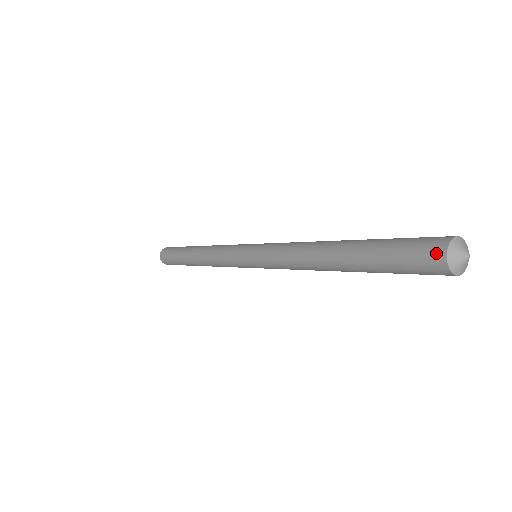
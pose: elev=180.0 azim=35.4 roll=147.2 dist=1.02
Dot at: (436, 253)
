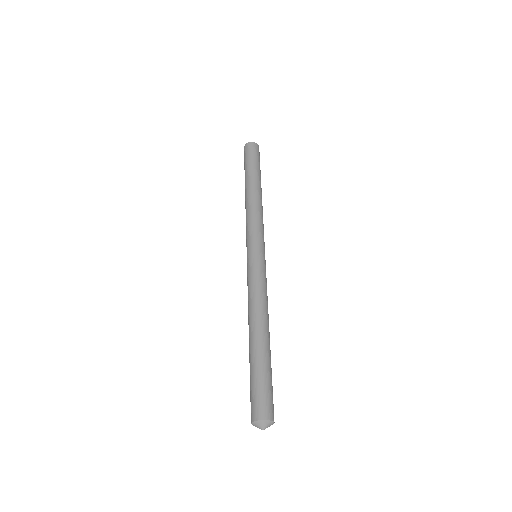
Dot at: occluded
